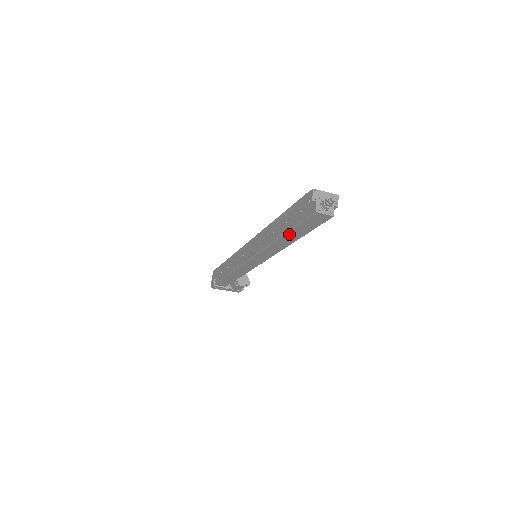
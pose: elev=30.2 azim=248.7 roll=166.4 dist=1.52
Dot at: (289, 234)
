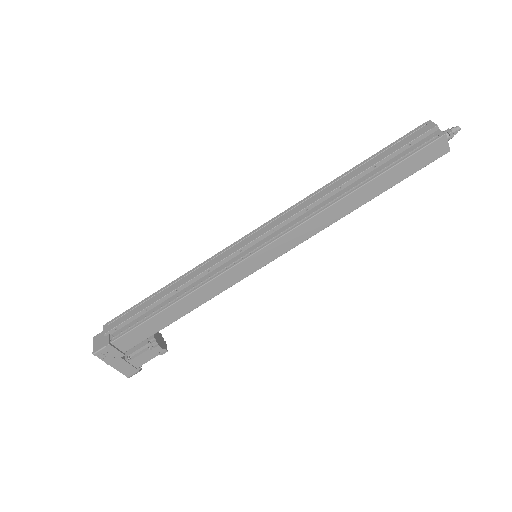
Dot at: (378, 180)
